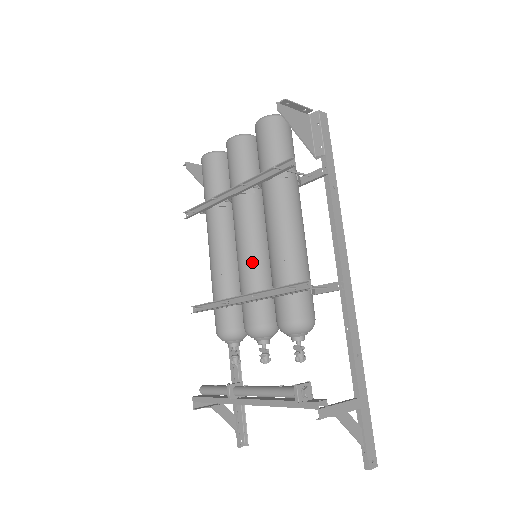
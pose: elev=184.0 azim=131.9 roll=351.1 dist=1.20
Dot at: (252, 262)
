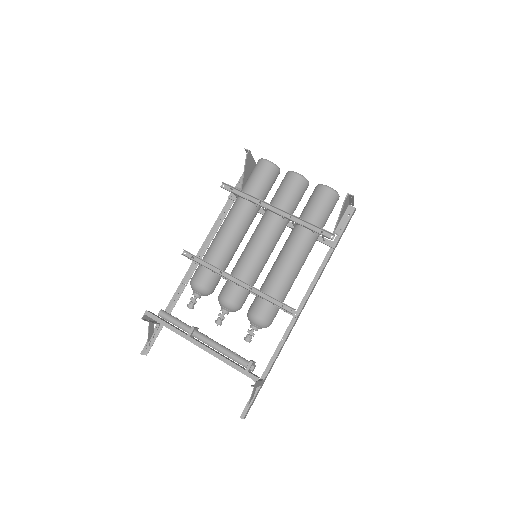
Dot at: (257, 263)
